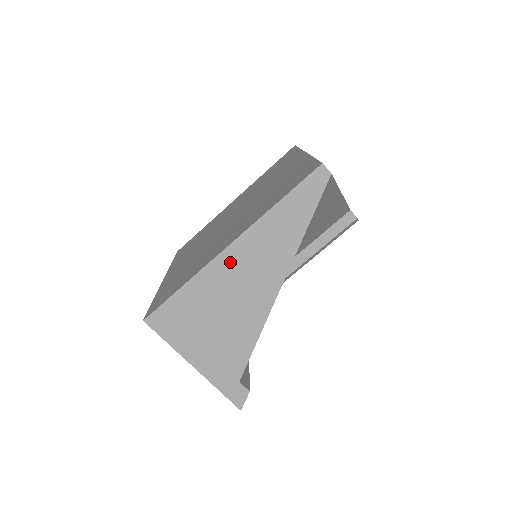
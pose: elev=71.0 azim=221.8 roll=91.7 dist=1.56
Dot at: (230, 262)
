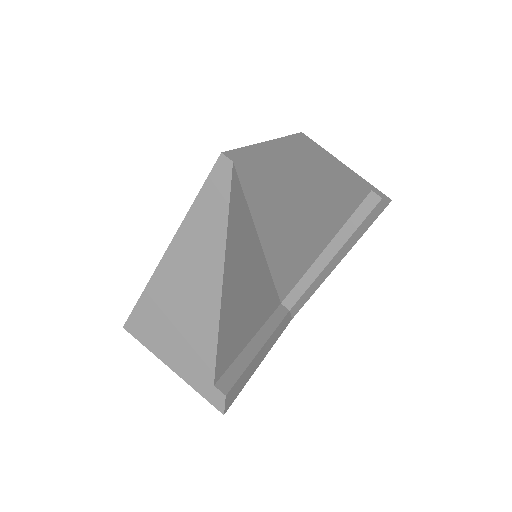
Dot at: (172, 267)
